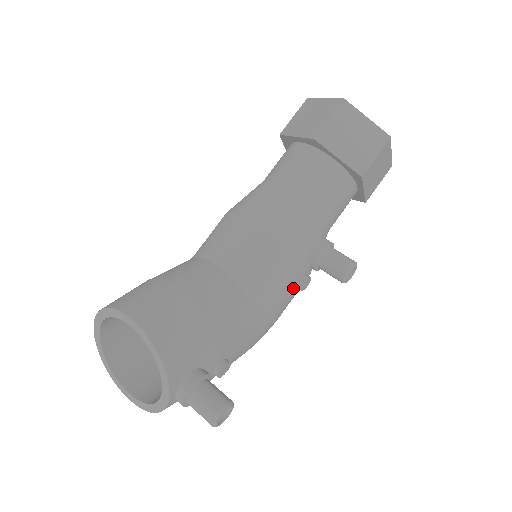
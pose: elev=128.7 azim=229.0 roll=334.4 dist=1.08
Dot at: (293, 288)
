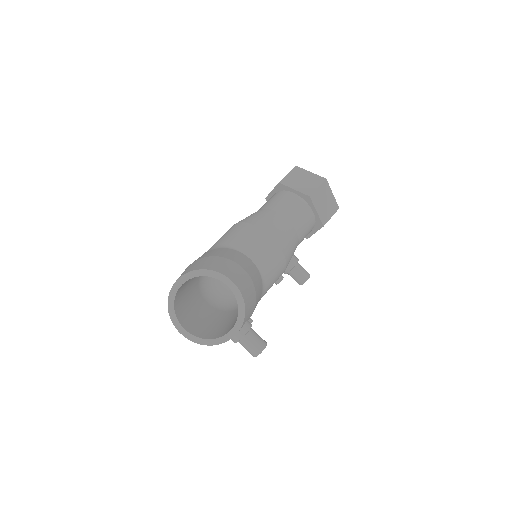
Dot at: (275, 282)
